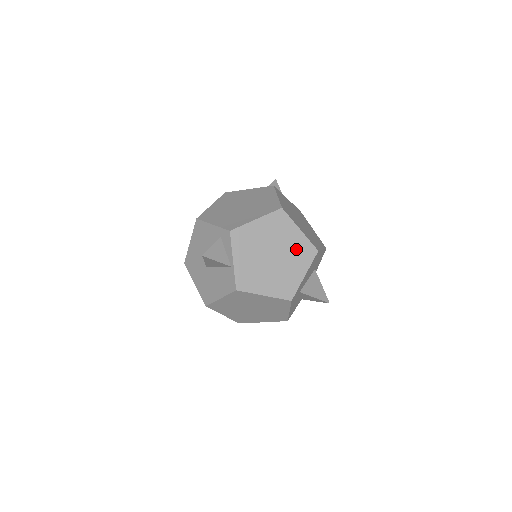
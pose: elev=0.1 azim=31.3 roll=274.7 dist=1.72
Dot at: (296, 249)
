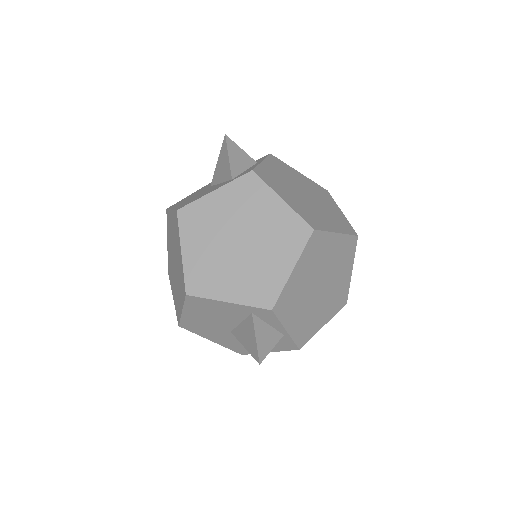
Dot at: (339, 256)
